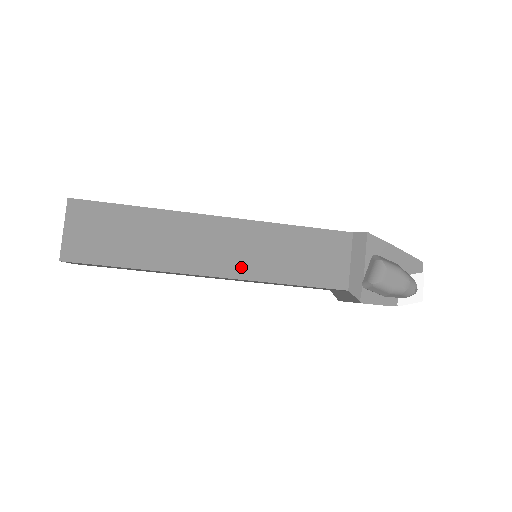
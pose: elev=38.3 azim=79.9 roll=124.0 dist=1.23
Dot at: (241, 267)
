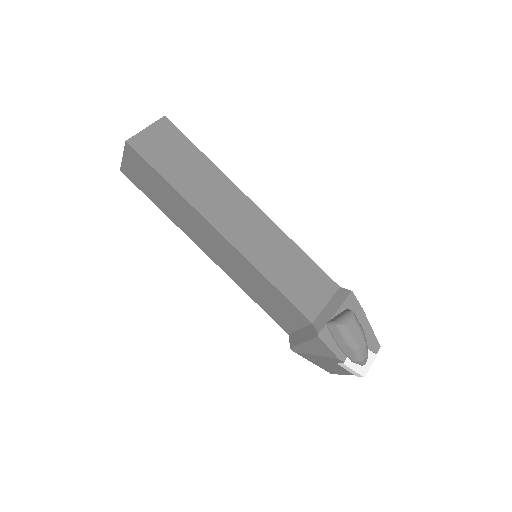
Dot at: (245, 244)
